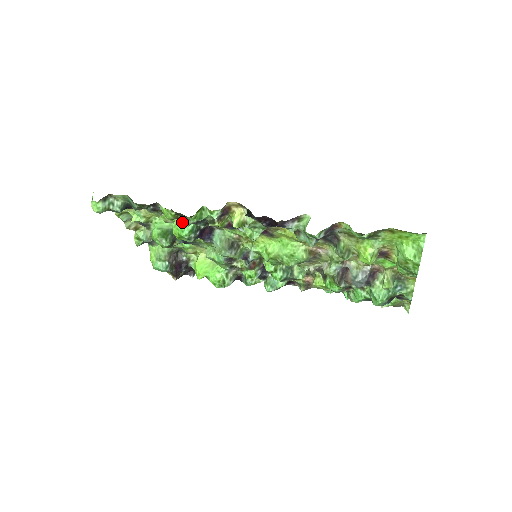
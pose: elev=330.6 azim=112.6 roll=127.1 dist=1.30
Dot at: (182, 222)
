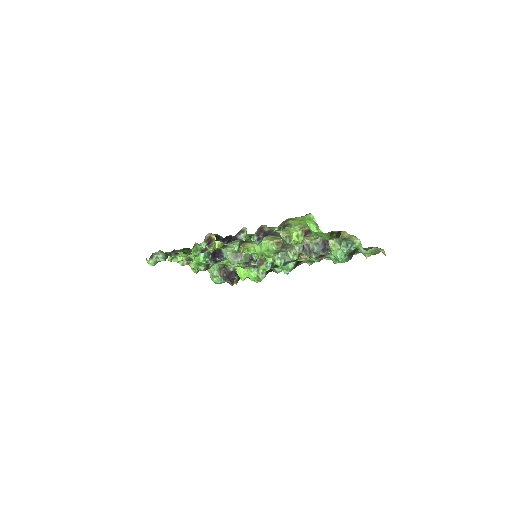
Dot at: occluded
